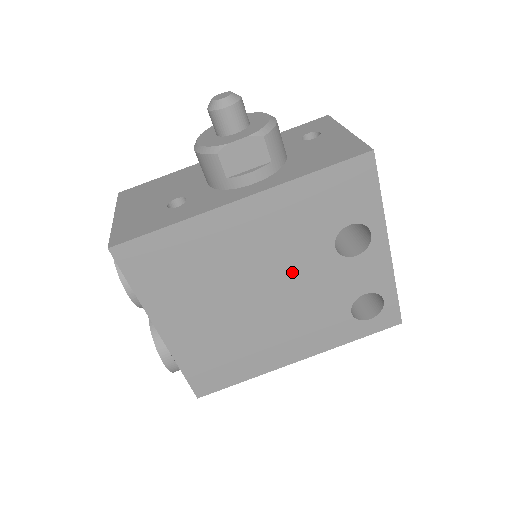
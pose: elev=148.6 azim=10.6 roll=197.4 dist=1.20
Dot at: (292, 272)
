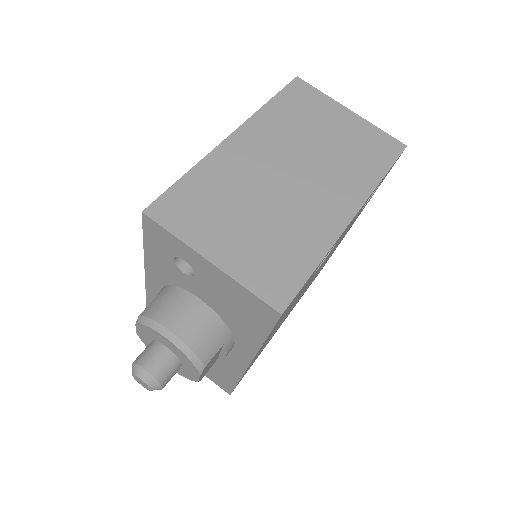
Dot at: occluded
